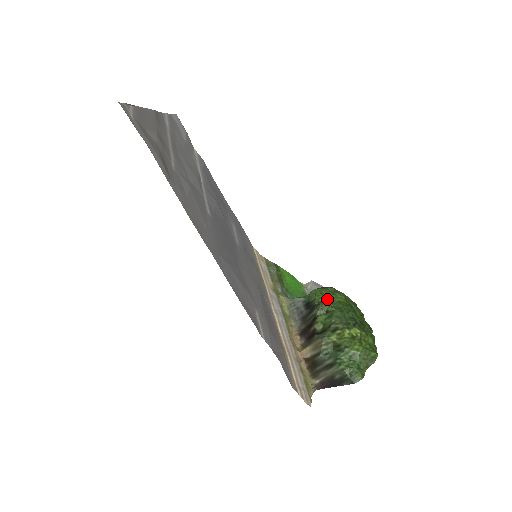
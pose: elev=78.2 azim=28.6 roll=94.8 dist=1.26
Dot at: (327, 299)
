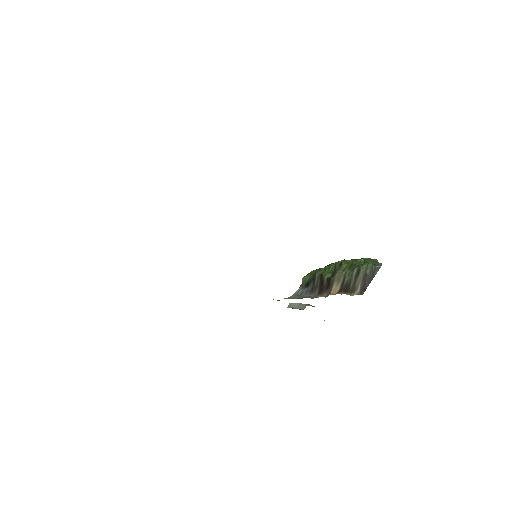
Dot at: occluded
